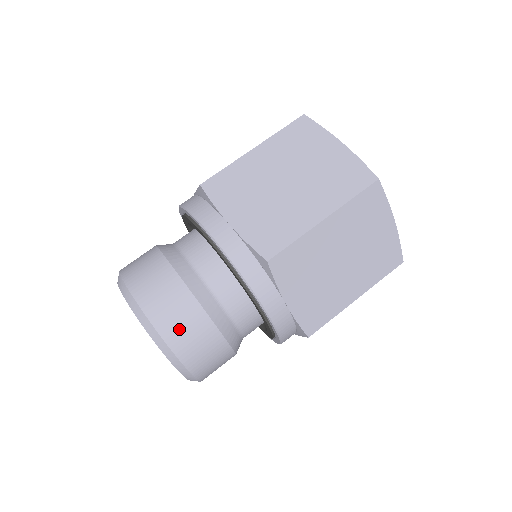
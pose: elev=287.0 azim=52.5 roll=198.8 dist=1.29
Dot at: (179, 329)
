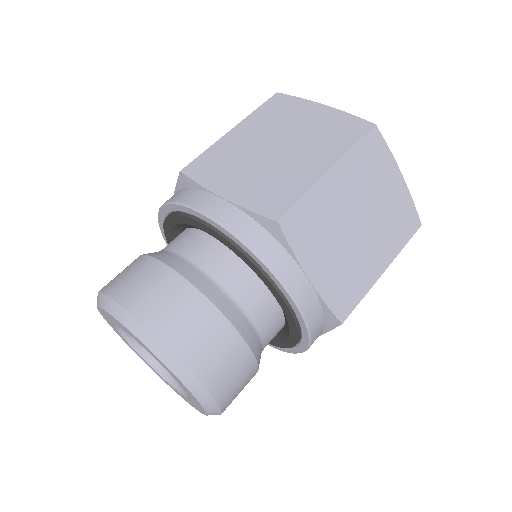
Dot at: (185, 331)
